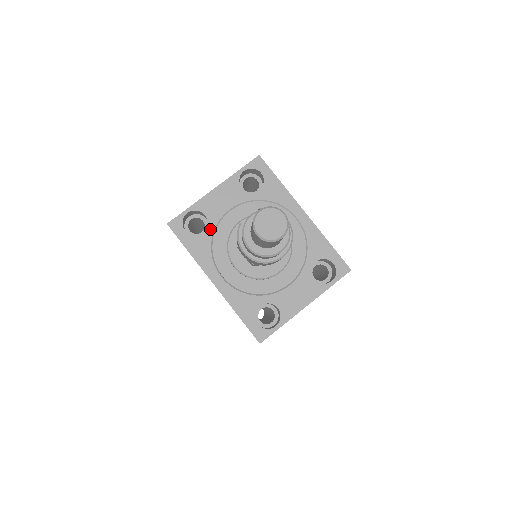
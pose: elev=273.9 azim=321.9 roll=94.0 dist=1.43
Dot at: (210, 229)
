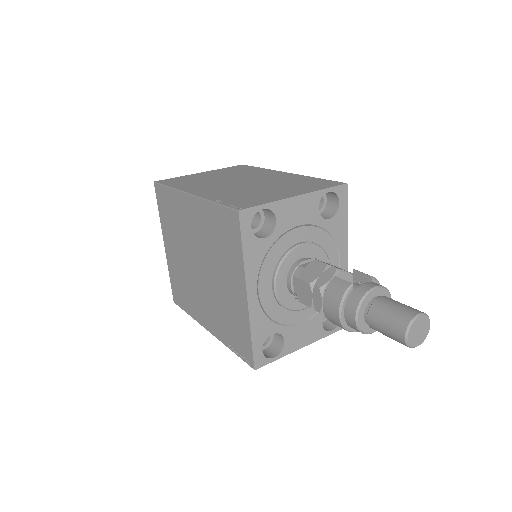
Dot at: (273, 237)
